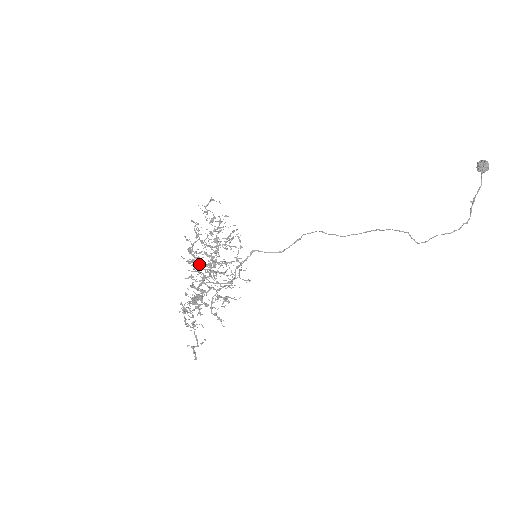
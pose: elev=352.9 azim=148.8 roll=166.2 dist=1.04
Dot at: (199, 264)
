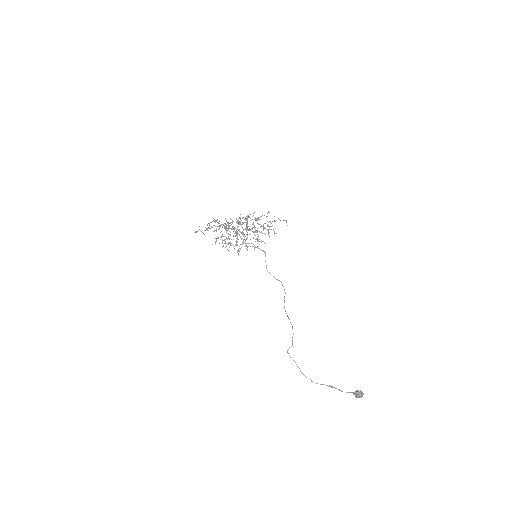
Dot at: (242, 223)
